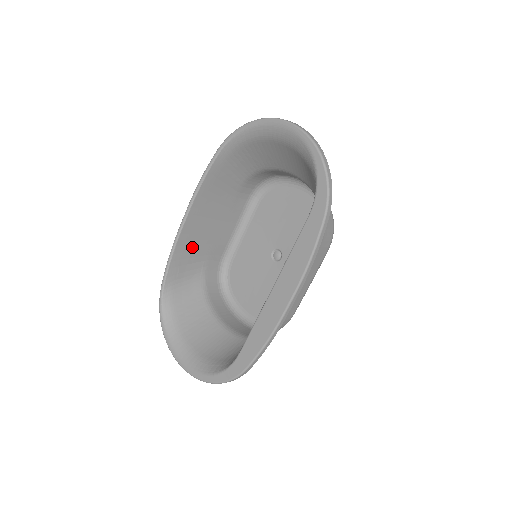
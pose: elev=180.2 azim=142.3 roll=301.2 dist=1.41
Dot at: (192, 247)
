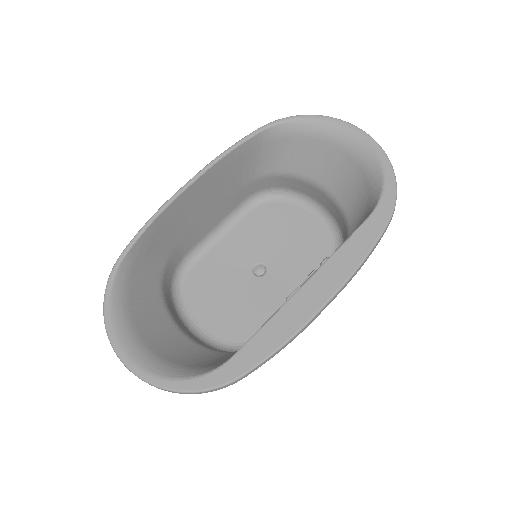
Dot at: (174, 223)
